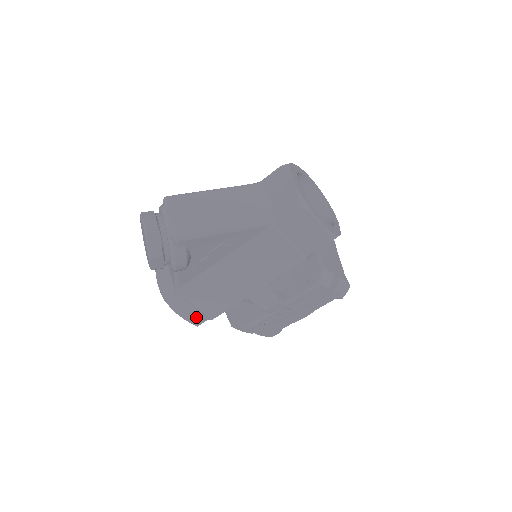
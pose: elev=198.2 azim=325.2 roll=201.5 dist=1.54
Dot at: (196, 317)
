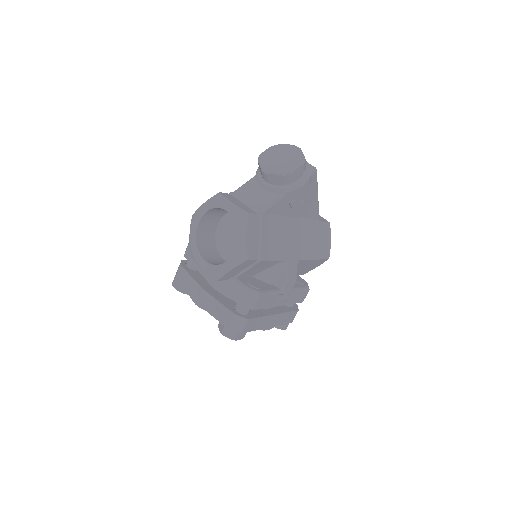
Dot at: (253, 249)
